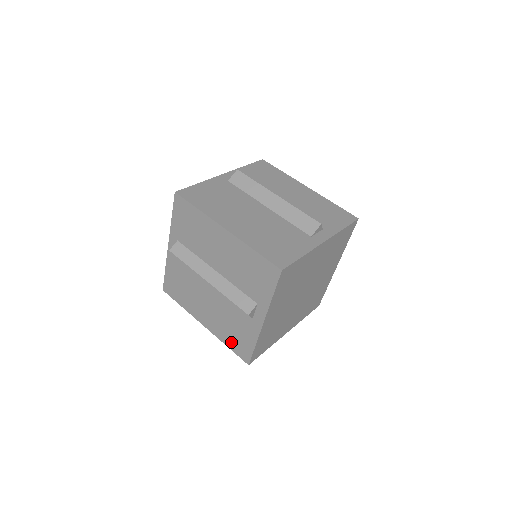
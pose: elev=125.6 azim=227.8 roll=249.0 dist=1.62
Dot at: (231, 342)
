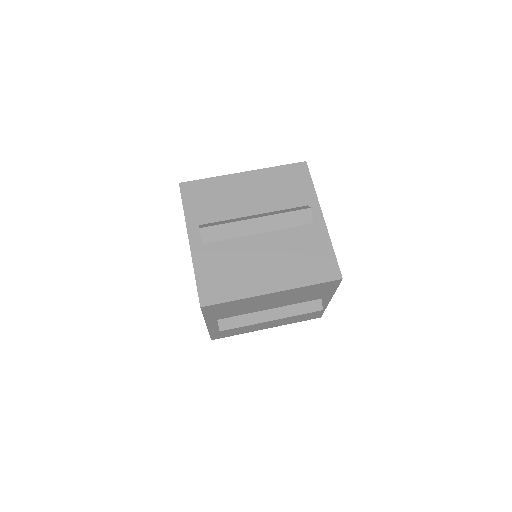
Dot at: (300, 320)
